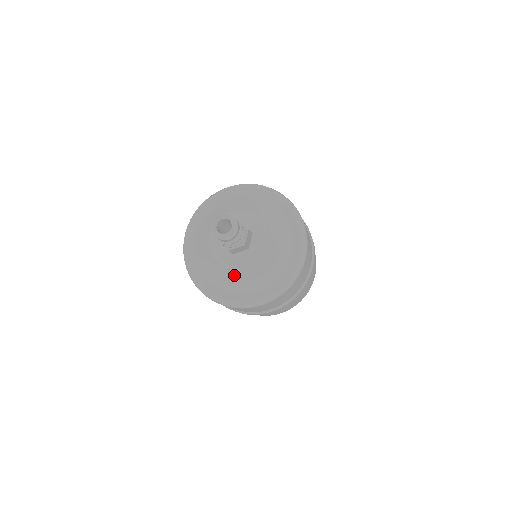
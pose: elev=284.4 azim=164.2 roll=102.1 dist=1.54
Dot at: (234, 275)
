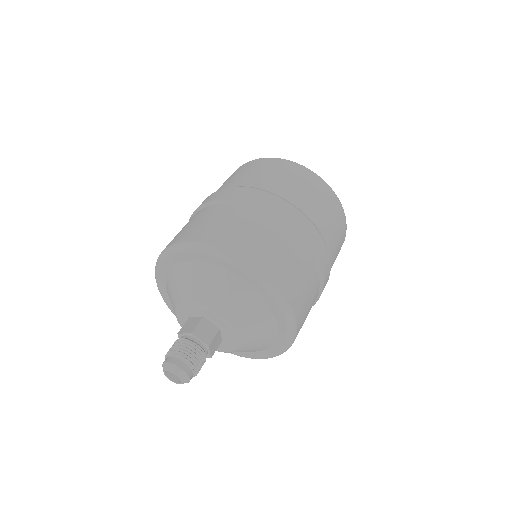
Dot at: occluded
